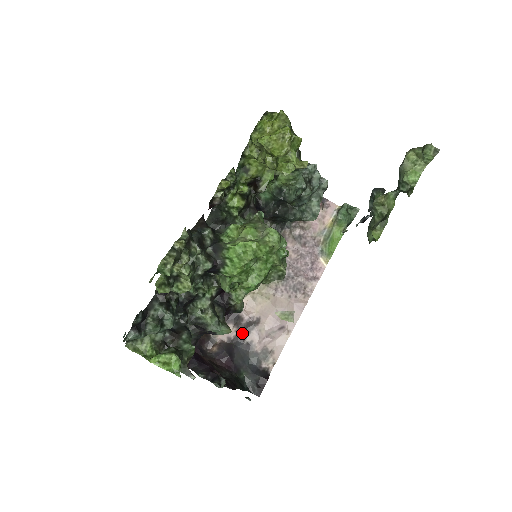
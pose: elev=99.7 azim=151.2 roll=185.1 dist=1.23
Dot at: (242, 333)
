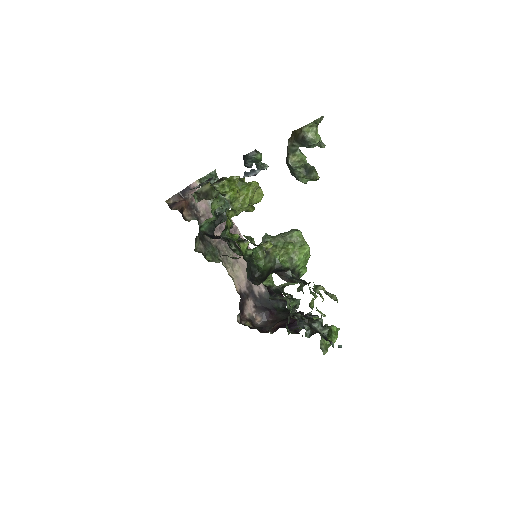
Dot at: (253, 296)
